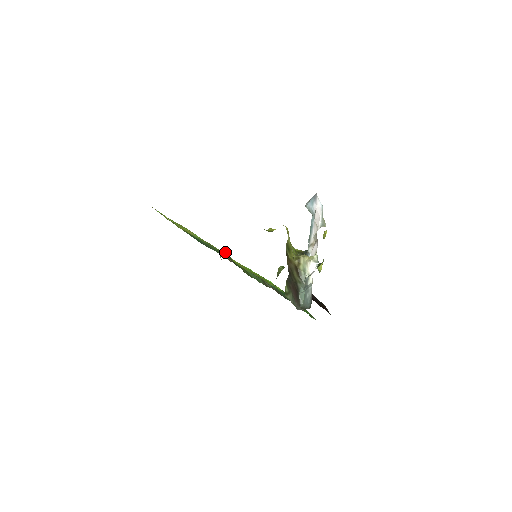
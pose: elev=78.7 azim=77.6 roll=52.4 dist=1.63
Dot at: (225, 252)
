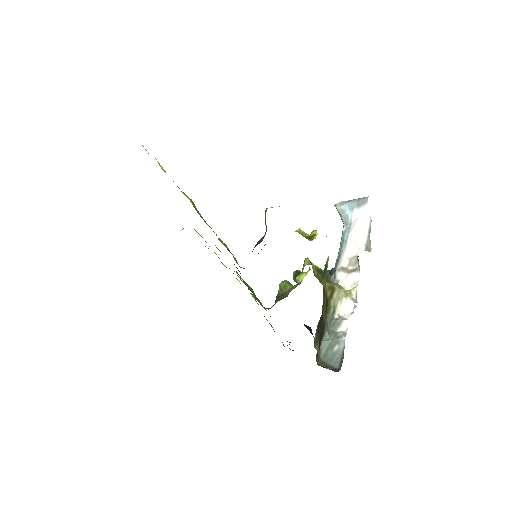
Dot at: occluded
